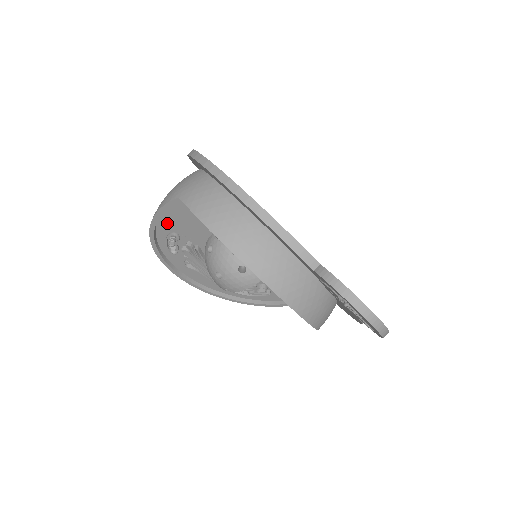
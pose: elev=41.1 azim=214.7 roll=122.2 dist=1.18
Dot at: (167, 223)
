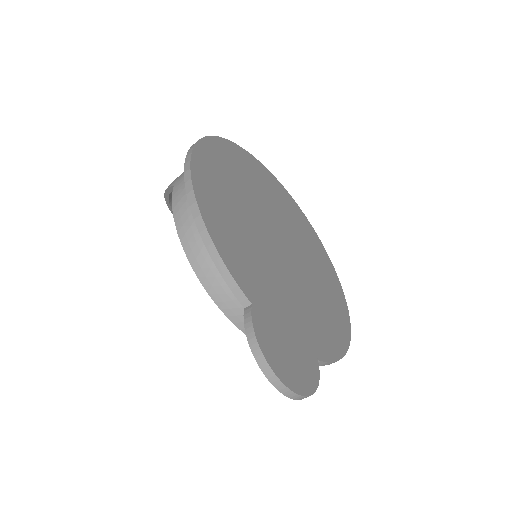
Dot at: occluded
